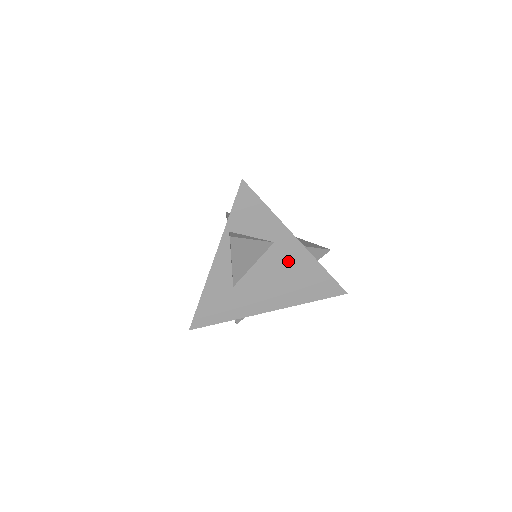
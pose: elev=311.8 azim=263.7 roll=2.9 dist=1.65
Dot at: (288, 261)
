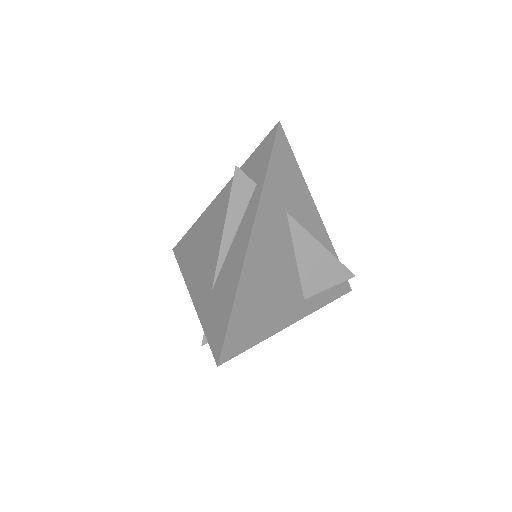
Dot at: occluded
